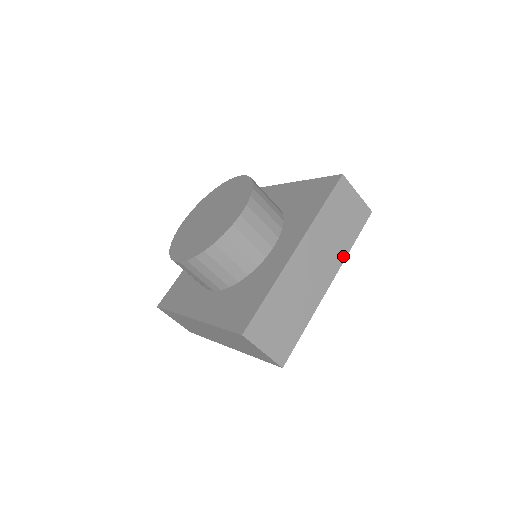
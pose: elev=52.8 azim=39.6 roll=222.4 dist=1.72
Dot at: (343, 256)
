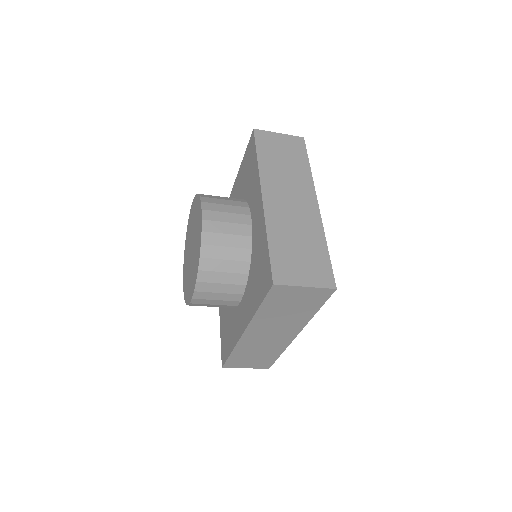
Dot at: (305, 321)
